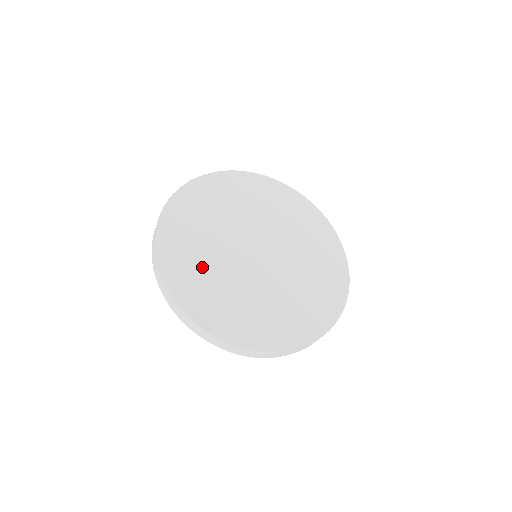
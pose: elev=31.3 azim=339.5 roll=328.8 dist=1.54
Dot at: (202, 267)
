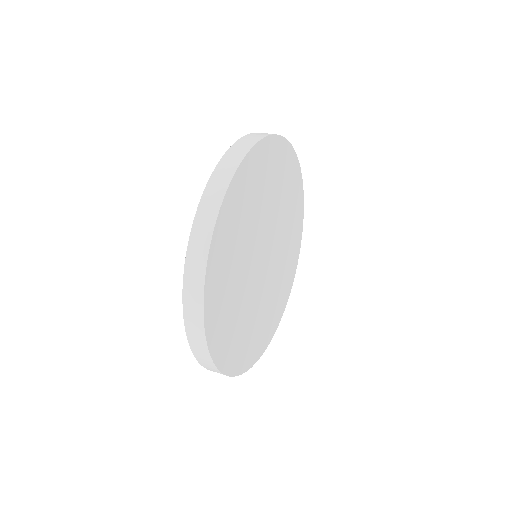
Dot at: (257, 327)
